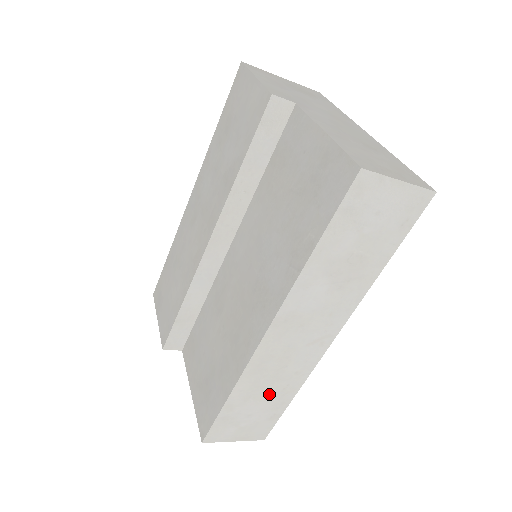
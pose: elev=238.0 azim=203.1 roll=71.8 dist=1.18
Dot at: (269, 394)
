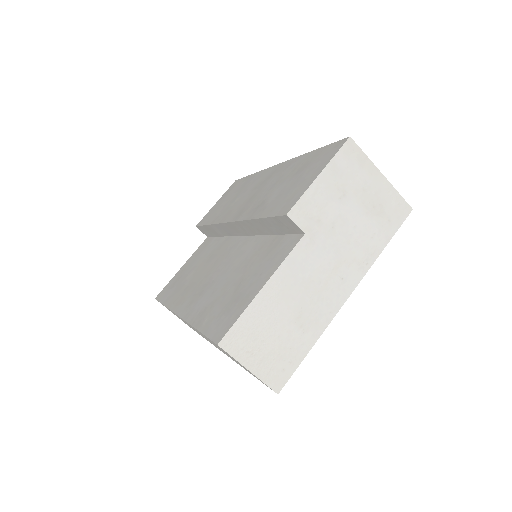
Dot at: occluded
